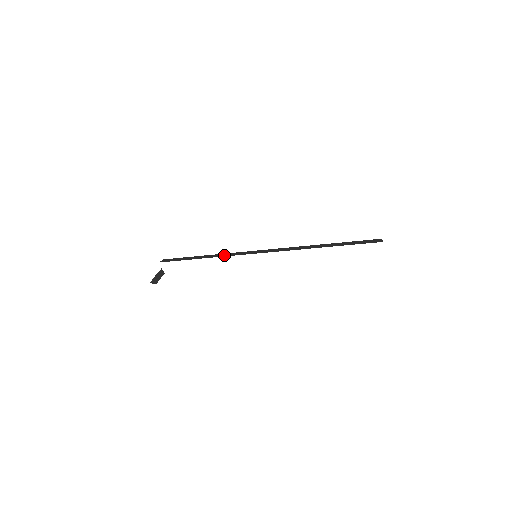
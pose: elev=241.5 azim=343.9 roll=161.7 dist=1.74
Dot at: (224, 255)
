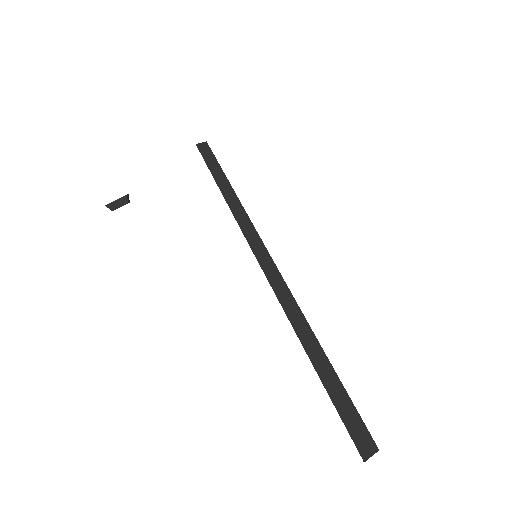
Dot at: (237, 212)
